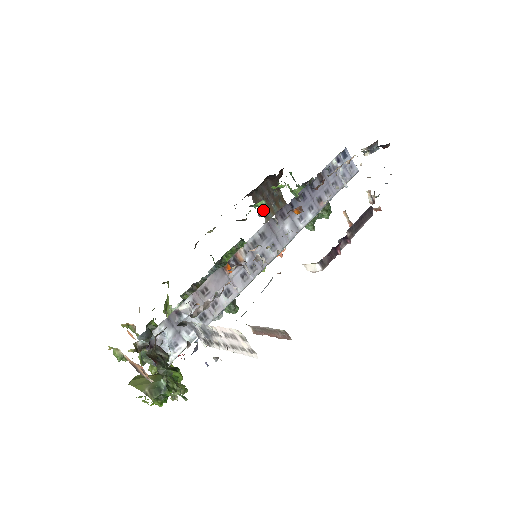
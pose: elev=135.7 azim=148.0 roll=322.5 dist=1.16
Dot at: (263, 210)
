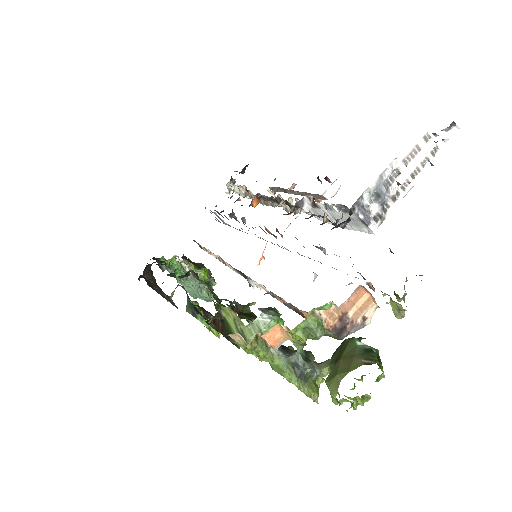
Dot at: (181, 278)
